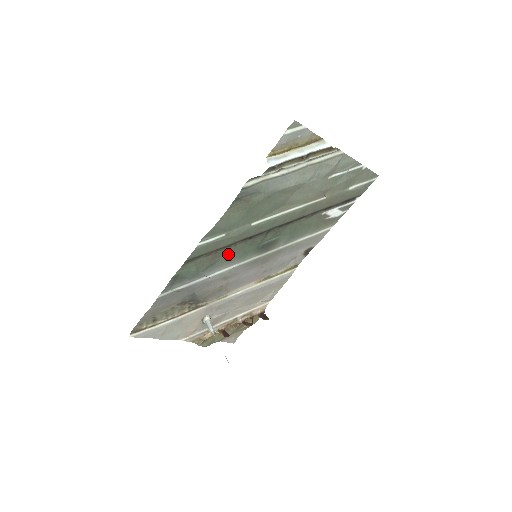
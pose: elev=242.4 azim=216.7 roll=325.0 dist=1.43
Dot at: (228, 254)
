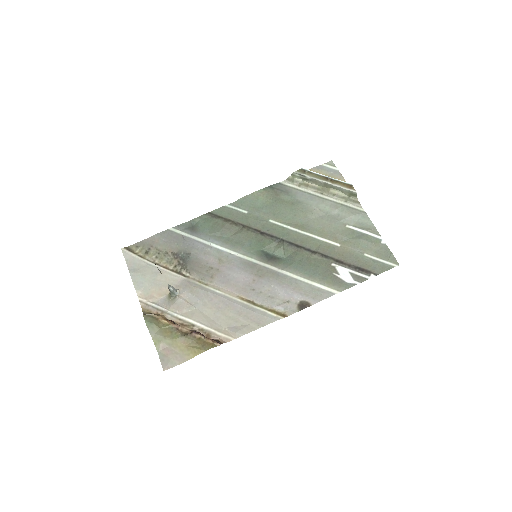
Dot at: (238, 235)
